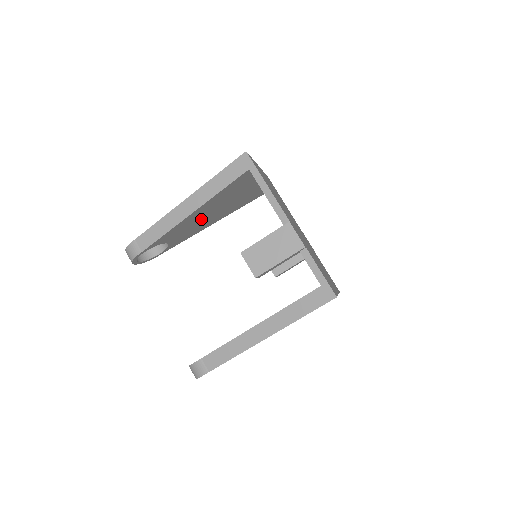
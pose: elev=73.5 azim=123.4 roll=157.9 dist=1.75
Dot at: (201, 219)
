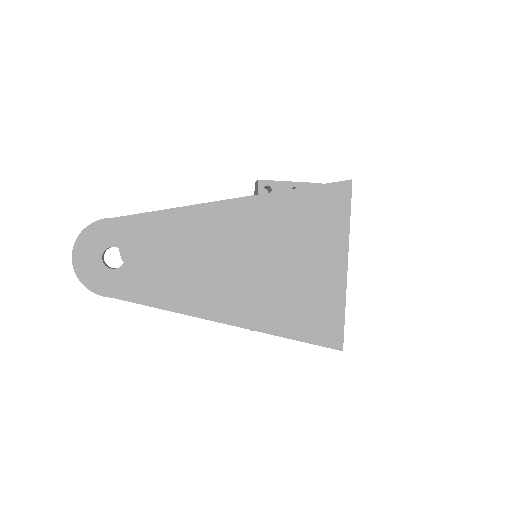
Dot at: occluded
